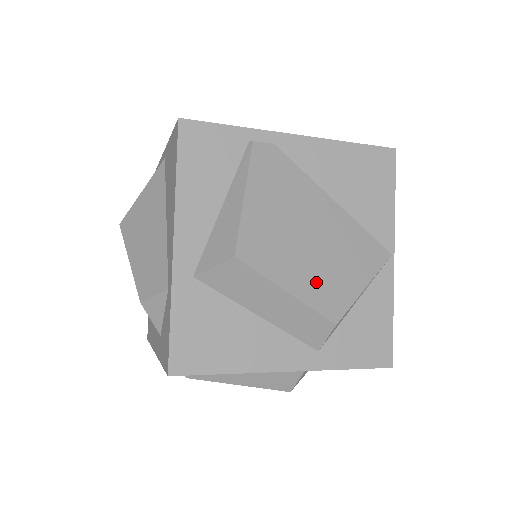
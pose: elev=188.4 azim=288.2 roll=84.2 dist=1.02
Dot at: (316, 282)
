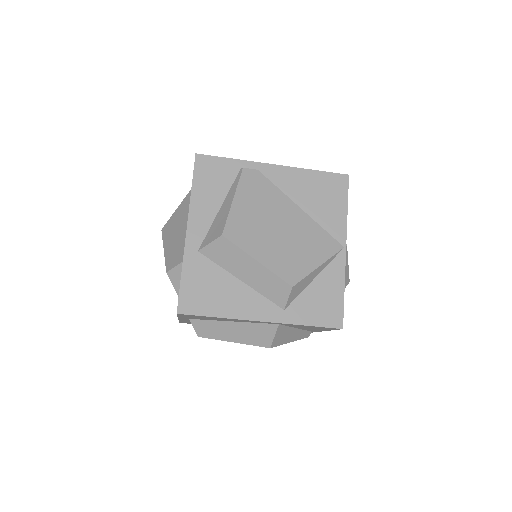
Dot at: (280, 258)
